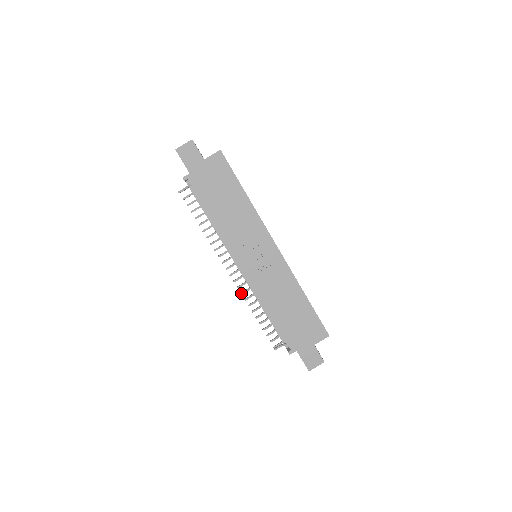
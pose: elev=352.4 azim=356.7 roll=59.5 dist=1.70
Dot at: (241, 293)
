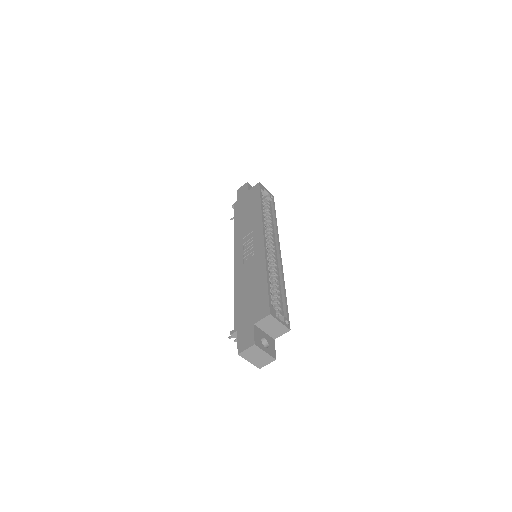
Dot at: occluded
